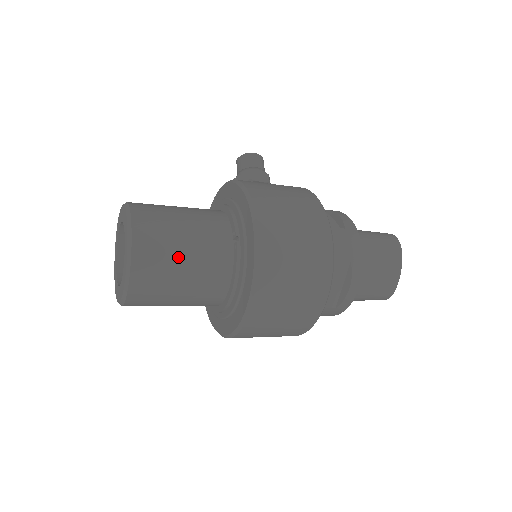
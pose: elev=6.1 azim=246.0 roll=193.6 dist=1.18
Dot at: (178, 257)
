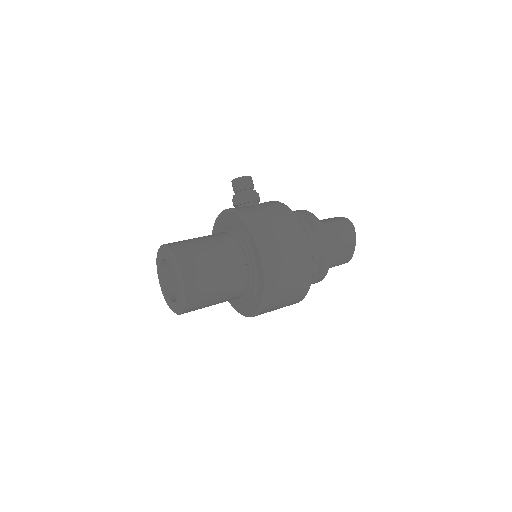
Dot at: (213, 284)
